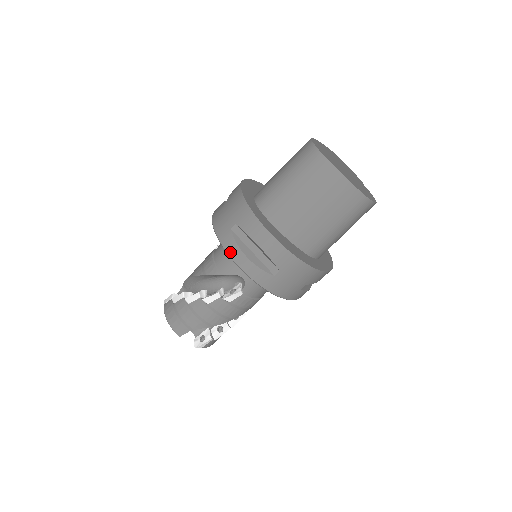
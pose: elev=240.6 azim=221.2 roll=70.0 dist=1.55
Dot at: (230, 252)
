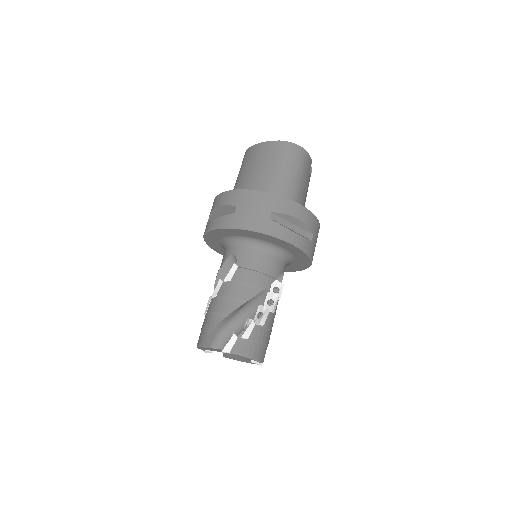
Dot at: (206, 230)
